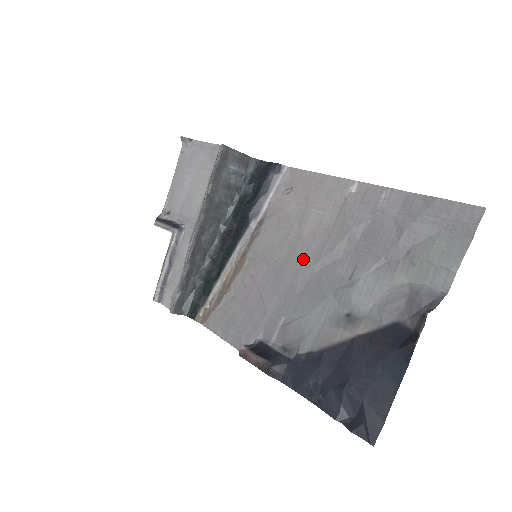
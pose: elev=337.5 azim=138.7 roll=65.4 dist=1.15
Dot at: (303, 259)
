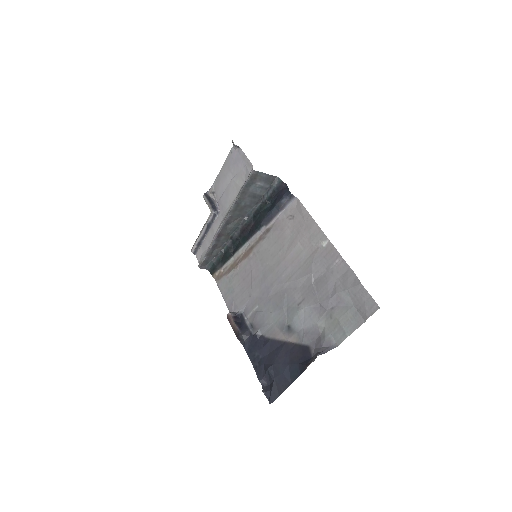
Dot at: (280, 275)
